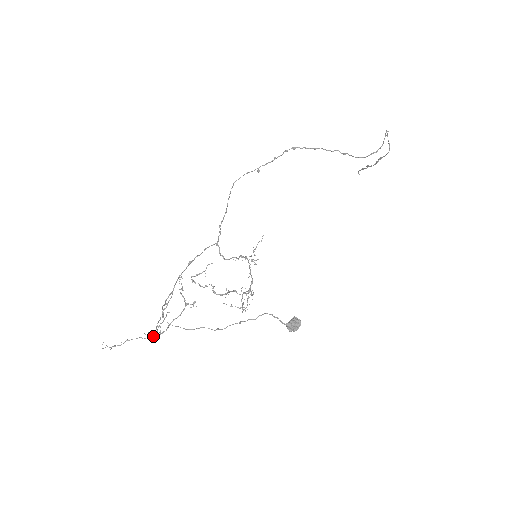
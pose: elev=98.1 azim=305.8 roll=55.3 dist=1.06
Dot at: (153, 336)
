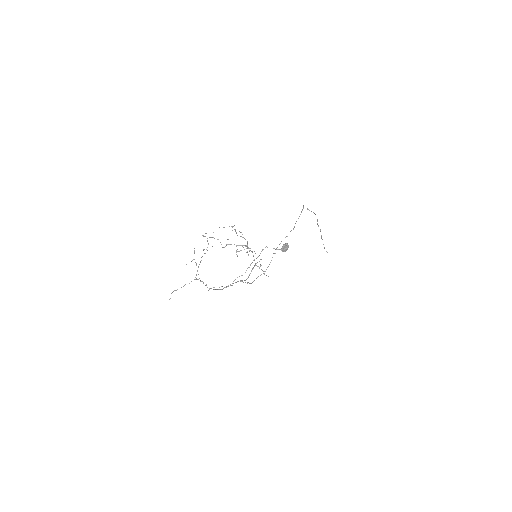
Dot at: (197, 279)
